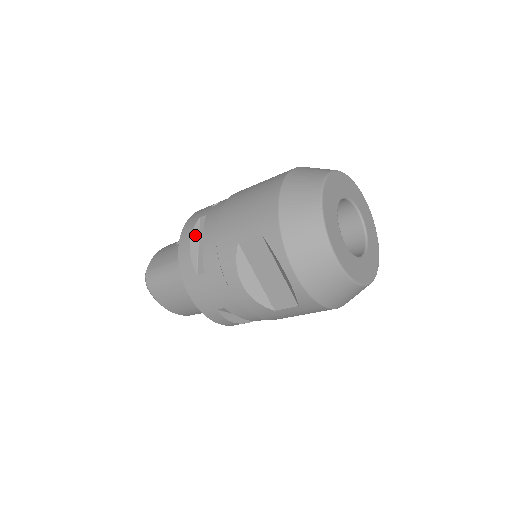
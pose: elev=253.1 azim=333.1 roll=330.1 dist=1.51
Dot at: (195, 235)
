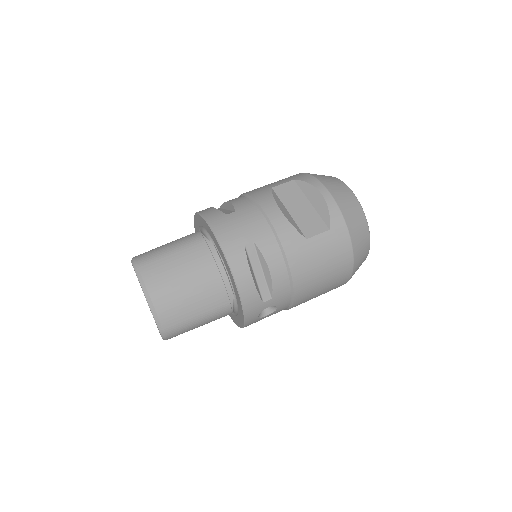
Dot at: occluded
